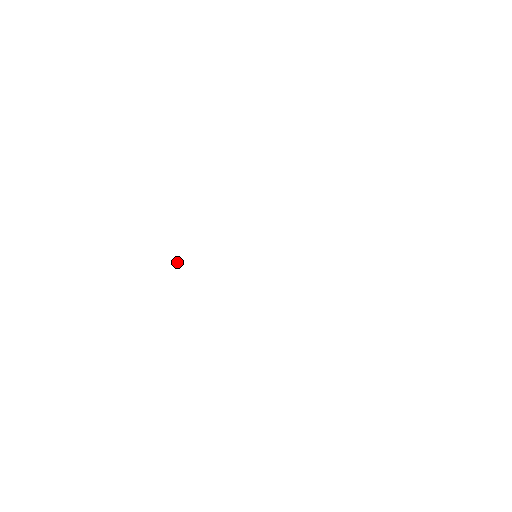
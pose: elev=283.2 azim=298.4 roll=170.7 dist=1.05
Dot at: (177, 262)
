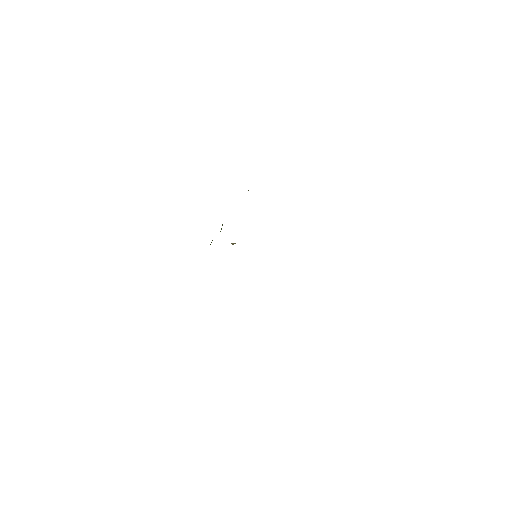
Dot at: (234, 243)
